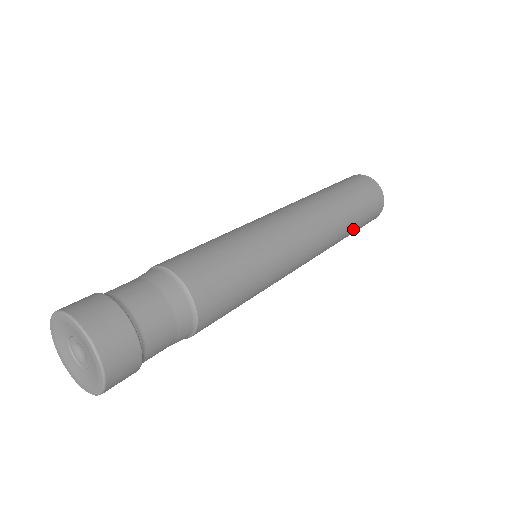
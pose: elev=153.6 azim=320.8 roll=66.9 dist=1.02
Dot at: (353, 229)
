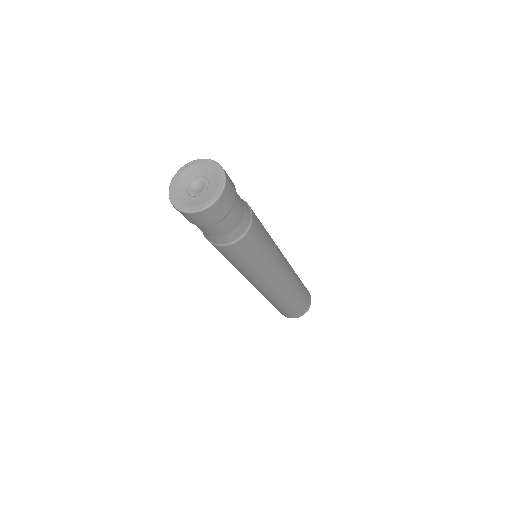
Dot at: (301, 289)
